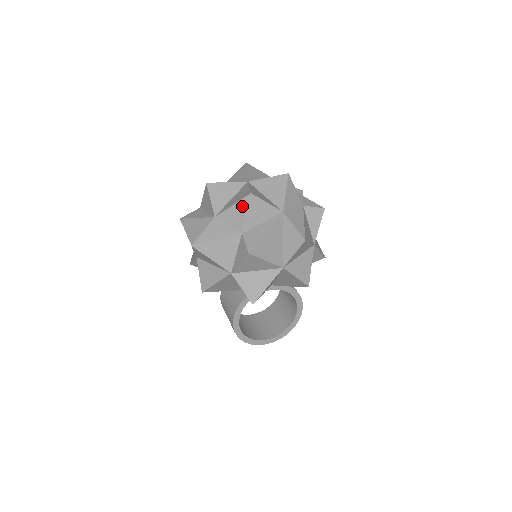
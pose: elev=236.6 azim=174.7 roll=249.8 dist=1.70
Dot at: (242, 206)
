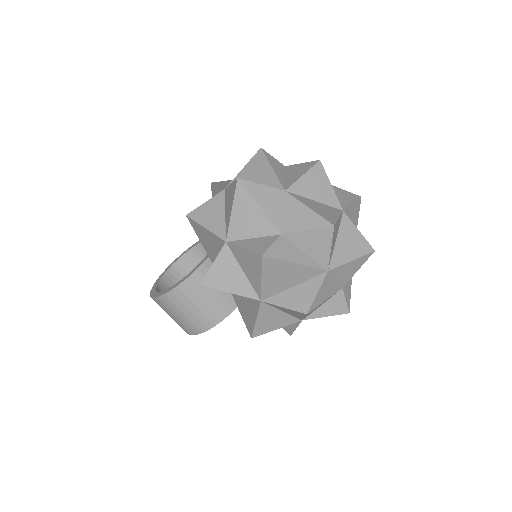
Dot at: (360, 262)
